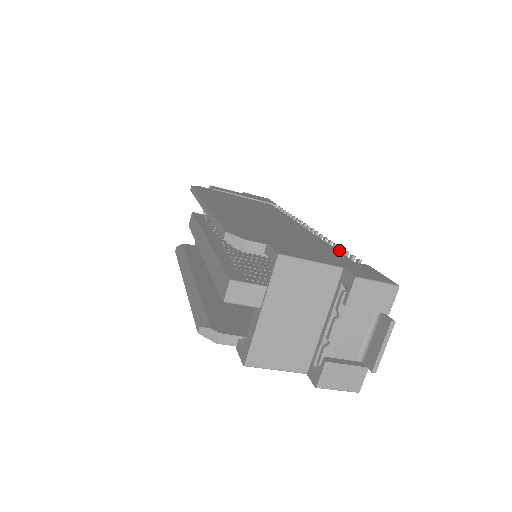
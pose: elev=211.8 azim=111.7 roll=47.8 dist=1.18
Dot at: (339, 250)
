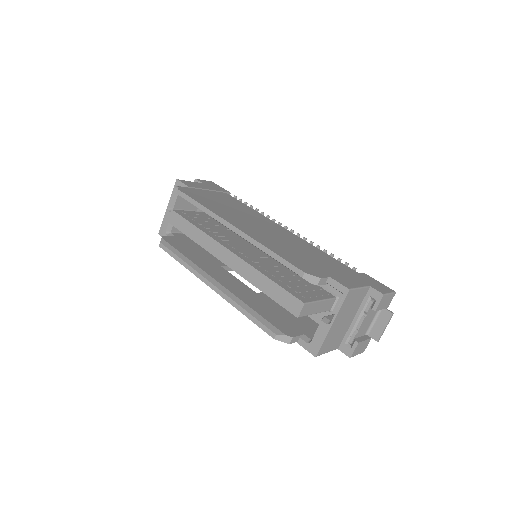
Dot at: (332, 256)
